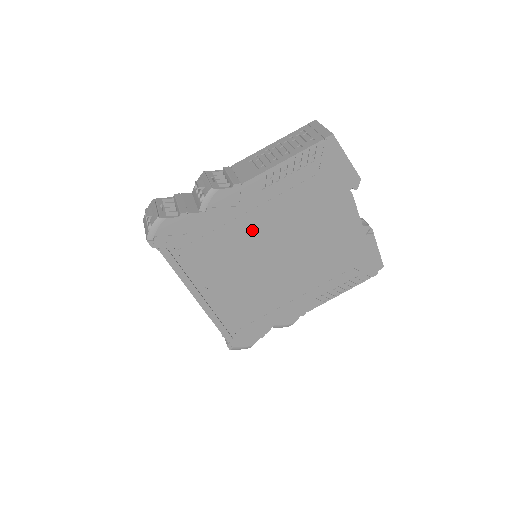
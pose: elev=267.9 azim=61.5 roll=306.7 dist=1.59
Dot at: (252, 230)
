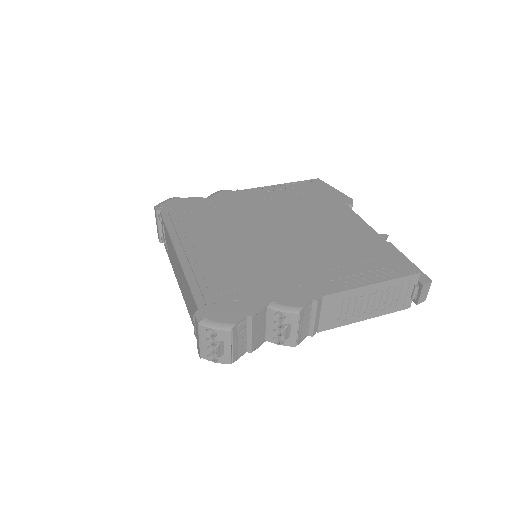
Dot at: (249, 213)
